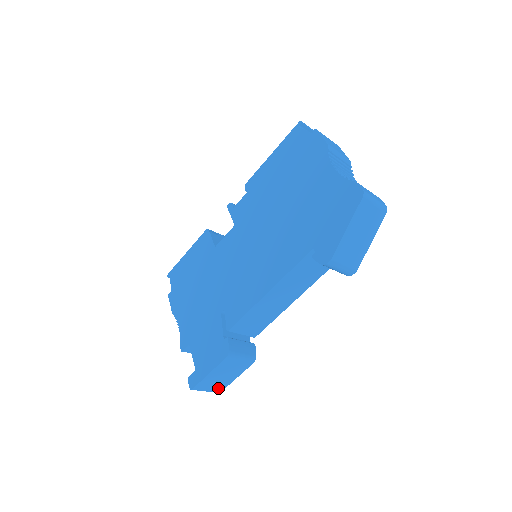
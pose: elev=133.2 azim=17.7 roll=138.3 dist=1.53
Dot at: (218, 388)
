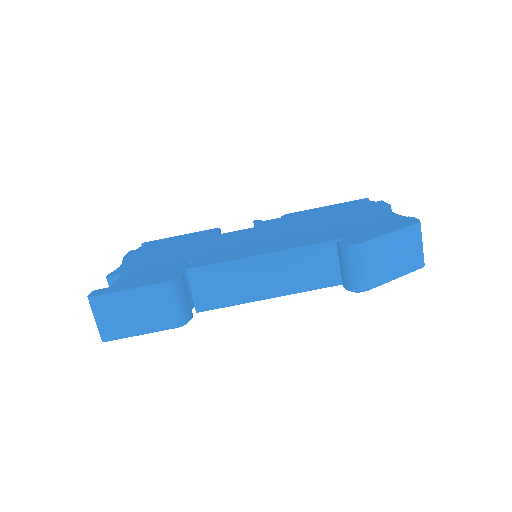
Dot at: (111, 330)
